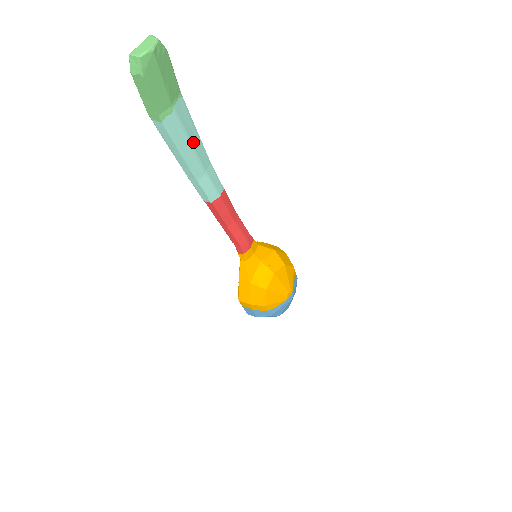
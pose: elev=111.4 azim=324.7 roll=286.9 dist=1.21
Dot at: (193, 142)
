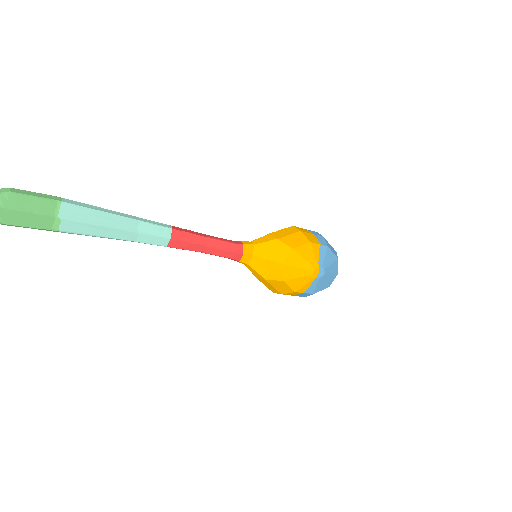
Dot at: (103, 222)
